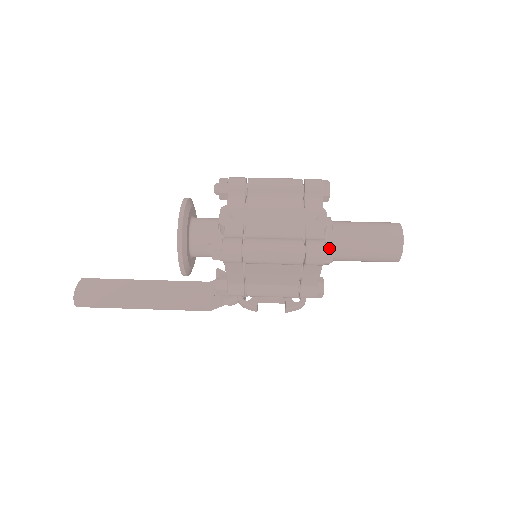
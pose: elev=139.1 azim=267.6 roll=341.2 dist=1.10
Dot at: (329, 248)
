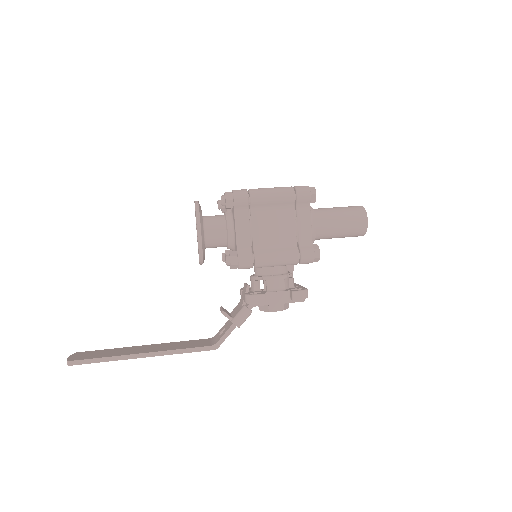
Dot at: (311, 187)
